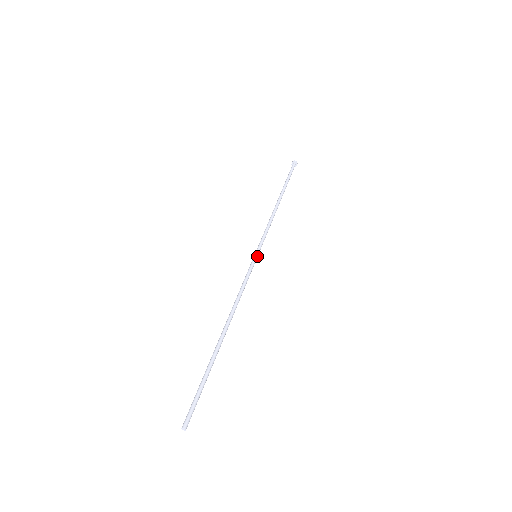
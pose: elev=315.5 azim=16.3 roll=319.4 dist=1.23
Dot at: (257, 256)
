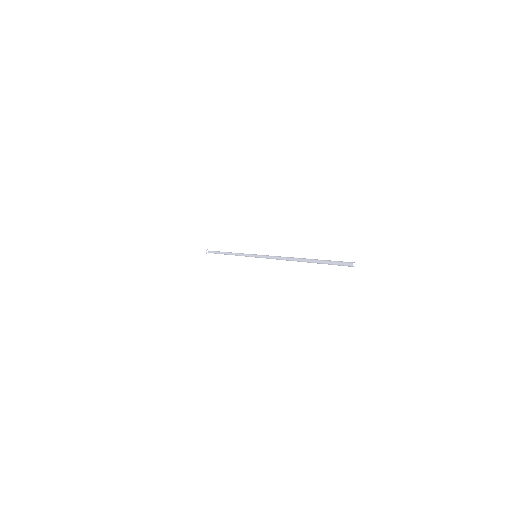
Dot at: occluded
